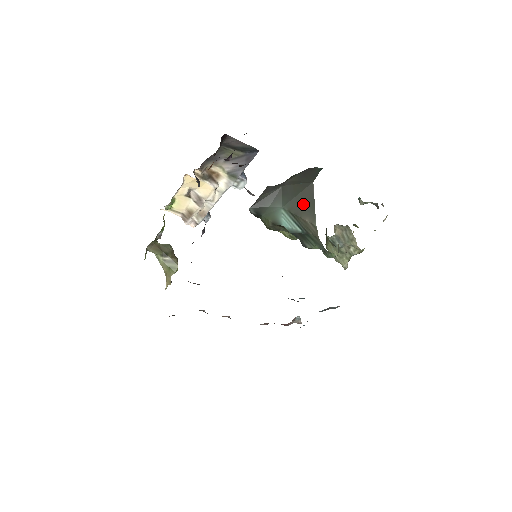
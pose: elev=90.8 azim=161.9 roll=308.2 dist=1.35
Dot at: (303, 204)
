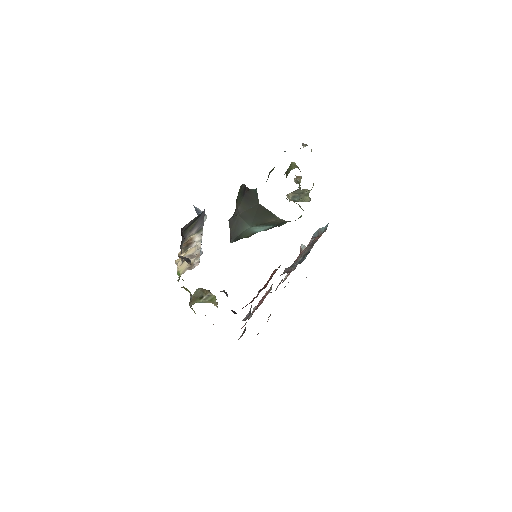
Dot at: (263, 216)
